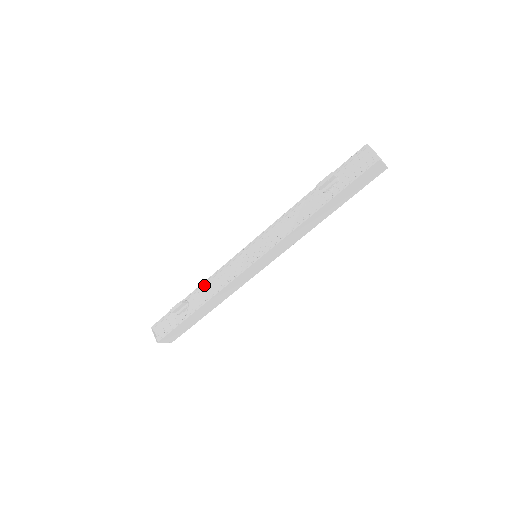
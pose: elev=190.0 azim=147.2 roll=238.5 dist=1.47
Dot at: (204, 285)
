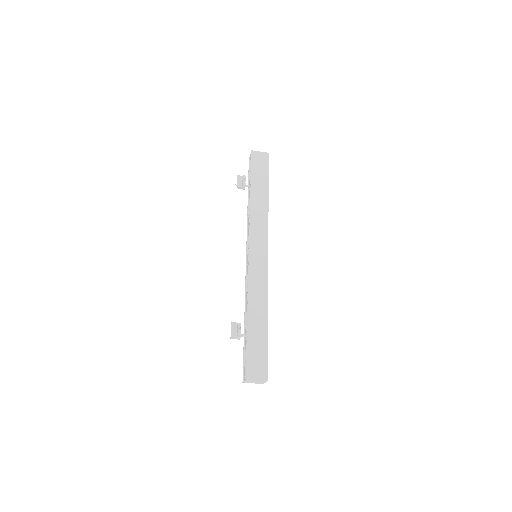
Dot at: (246, 307)
